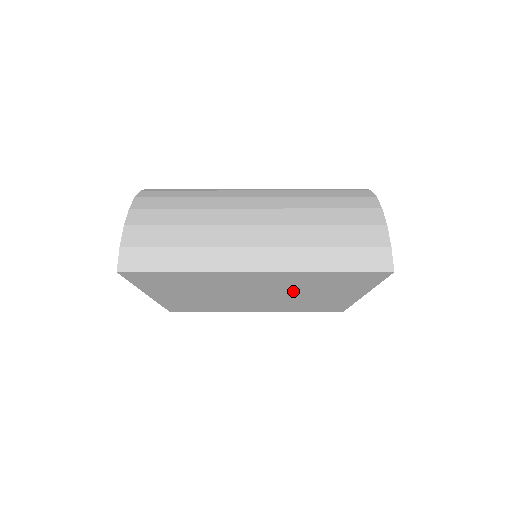
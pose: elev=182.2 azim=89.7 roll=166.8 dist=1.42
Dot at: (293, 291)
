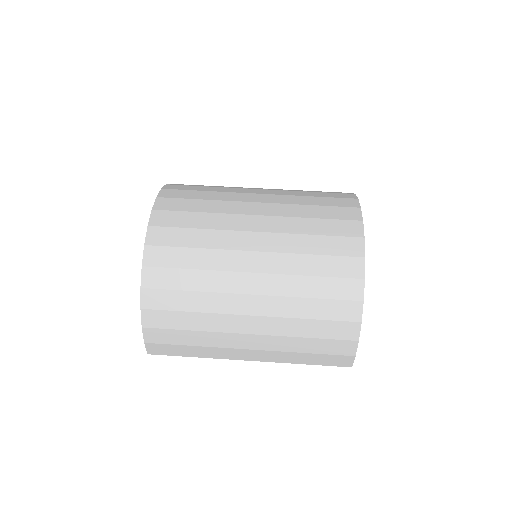
Dot at: occluded
